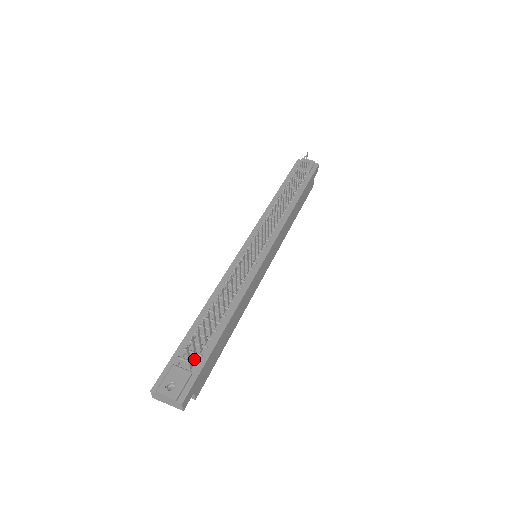
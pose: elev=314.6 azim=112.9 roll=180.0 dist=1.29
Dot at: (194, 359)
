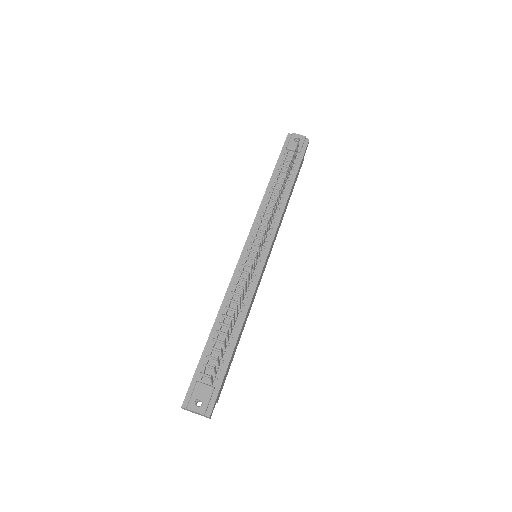
Dot at: (214, 374)
